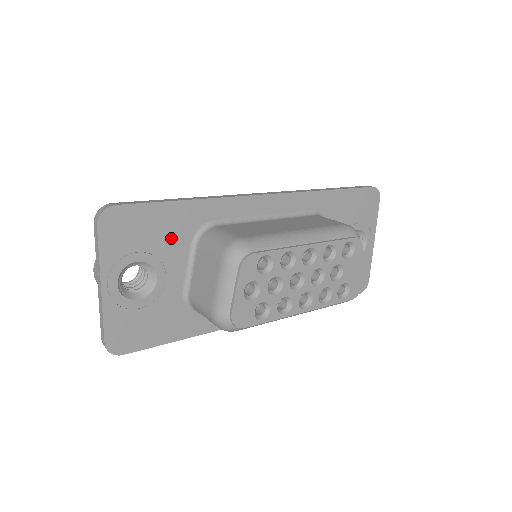
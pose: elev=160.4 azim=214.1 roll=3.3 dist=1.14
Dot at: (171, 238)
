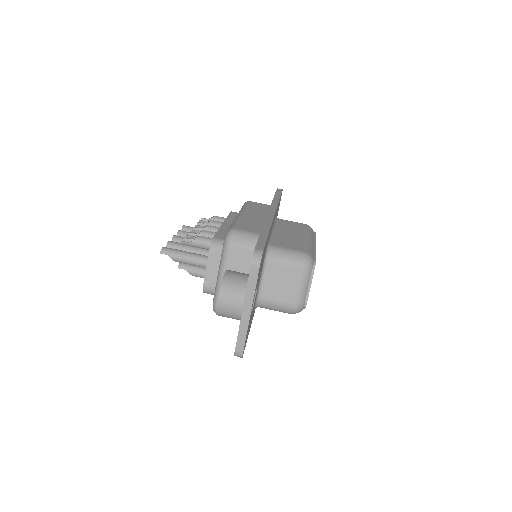
Dot at: occluded
